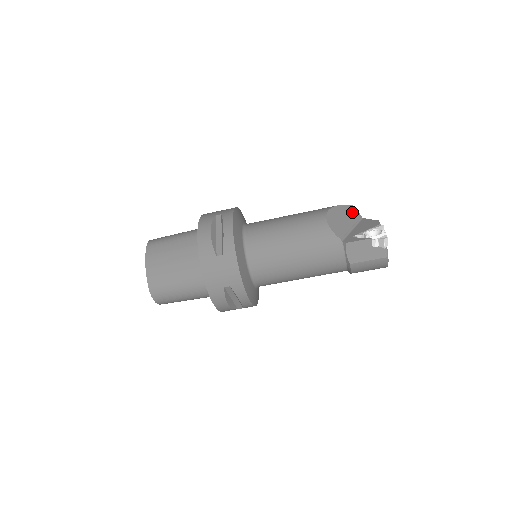
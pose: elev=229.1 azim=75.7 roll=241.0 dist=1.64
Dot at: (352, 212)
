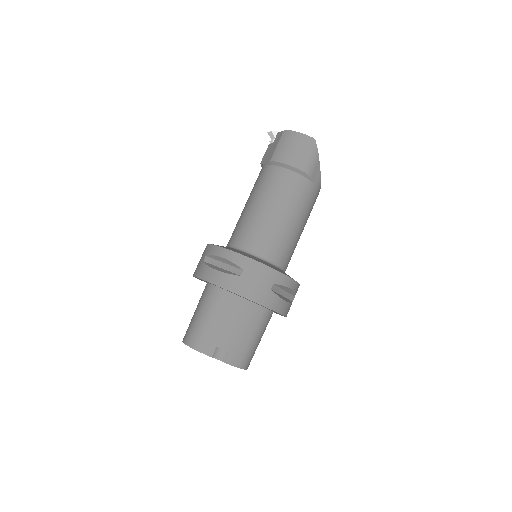
Dot at: occluded
